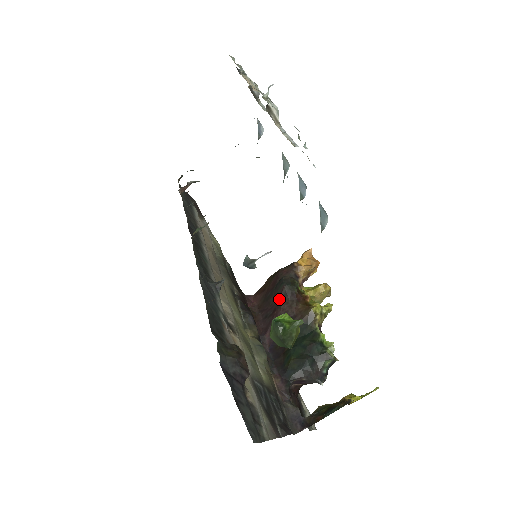
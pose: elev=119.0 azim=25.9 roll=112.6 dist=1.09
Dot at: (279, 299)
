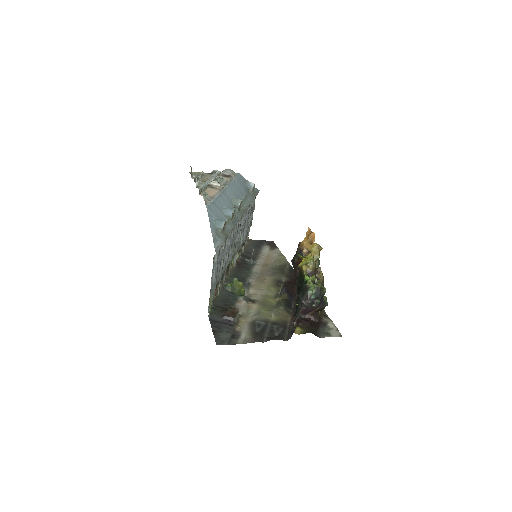
Dot at: (294, 270)
